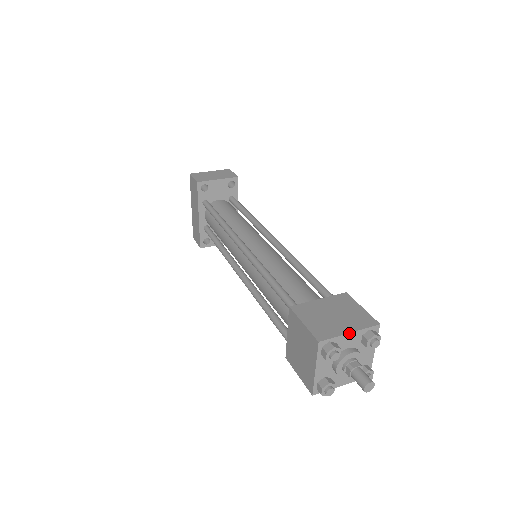
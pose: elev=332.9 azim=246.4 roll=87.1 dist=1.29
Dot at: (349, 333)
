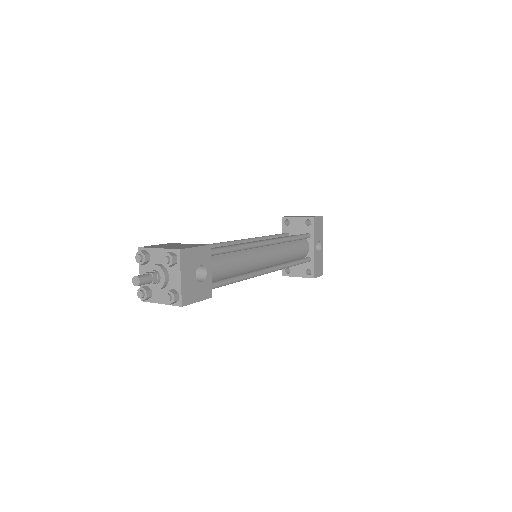
Dot at: (158, 248)
